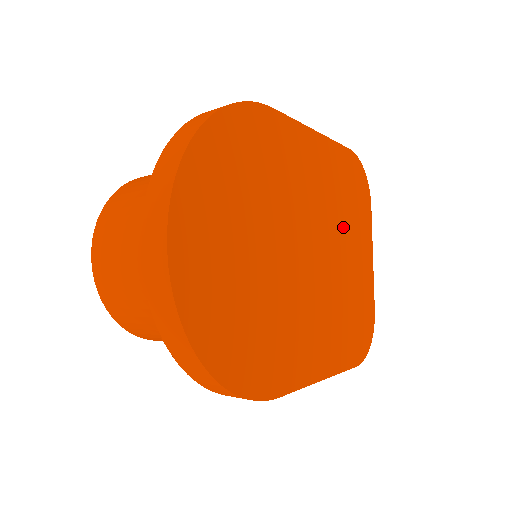
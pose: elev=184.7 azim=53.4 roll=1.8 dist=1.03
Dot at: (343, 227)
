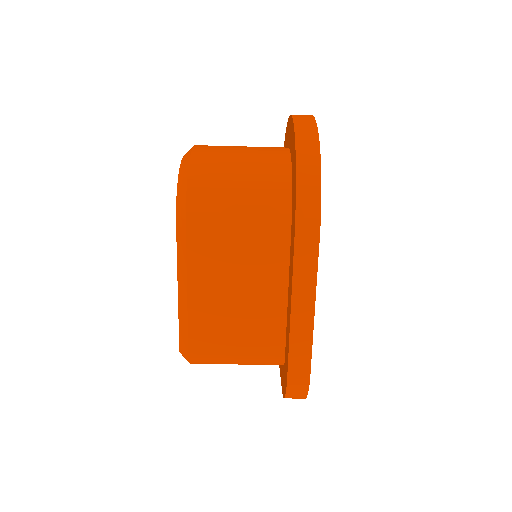
Dot at: occluded
